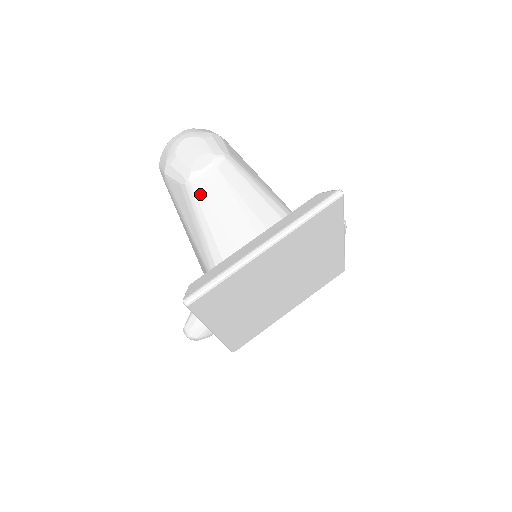
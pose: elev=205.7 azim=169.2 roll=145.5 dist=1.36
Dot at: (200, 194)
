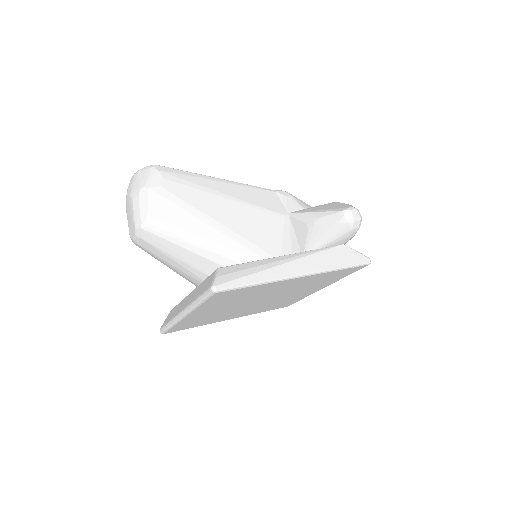
Dot at: (146, 251)
